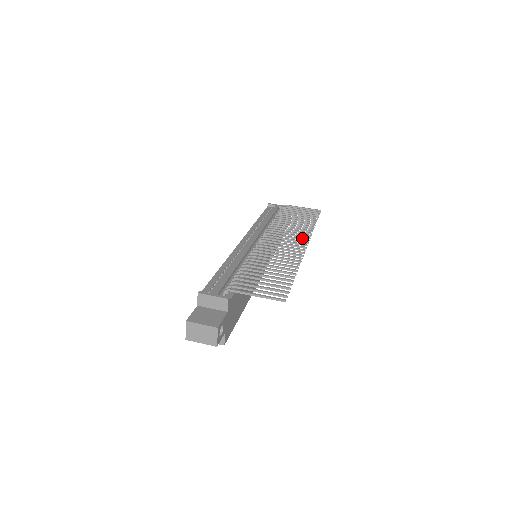
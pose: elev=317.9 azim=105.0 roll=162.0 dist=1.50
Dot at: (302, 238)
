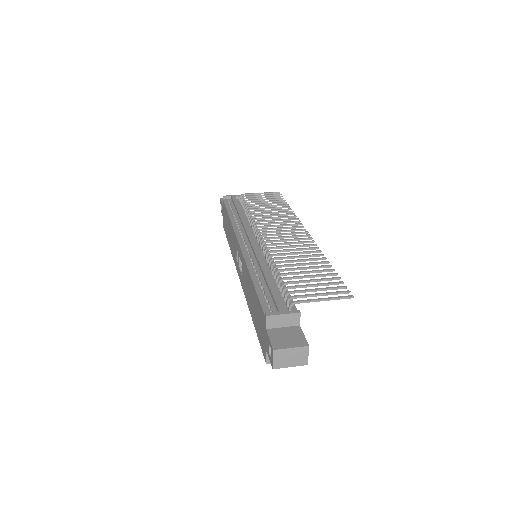
Dot at: (296, 226)
